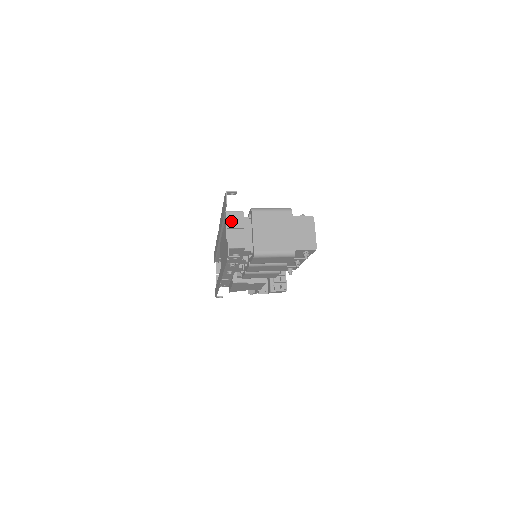
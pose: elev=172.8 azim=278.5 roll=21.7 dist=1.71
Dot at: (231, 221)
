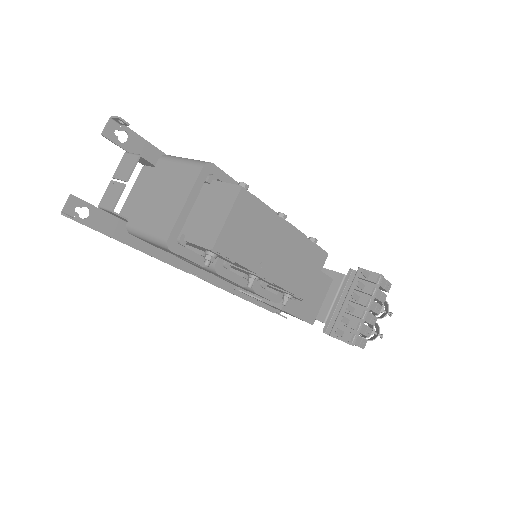
Dot at: (121, 168)
